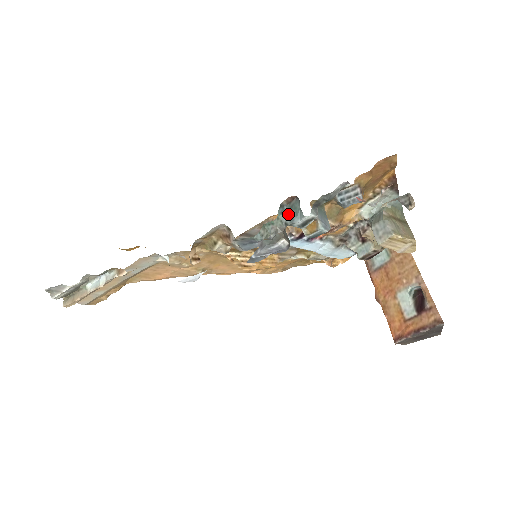
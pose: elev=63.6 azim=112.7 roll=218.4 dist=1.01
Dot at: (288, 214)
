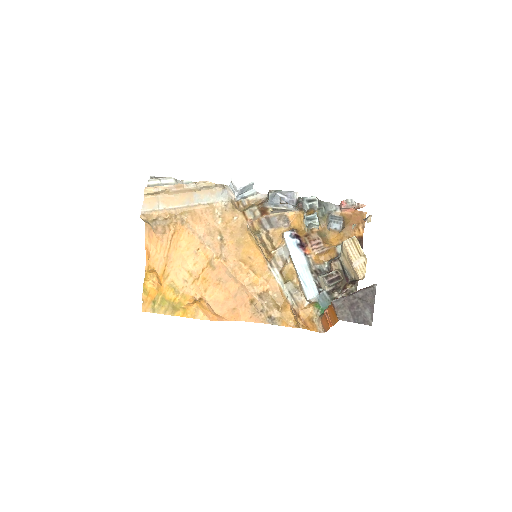
Dot at: occluded
